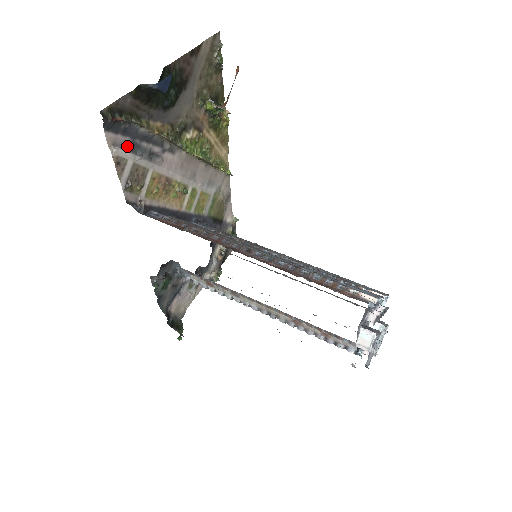
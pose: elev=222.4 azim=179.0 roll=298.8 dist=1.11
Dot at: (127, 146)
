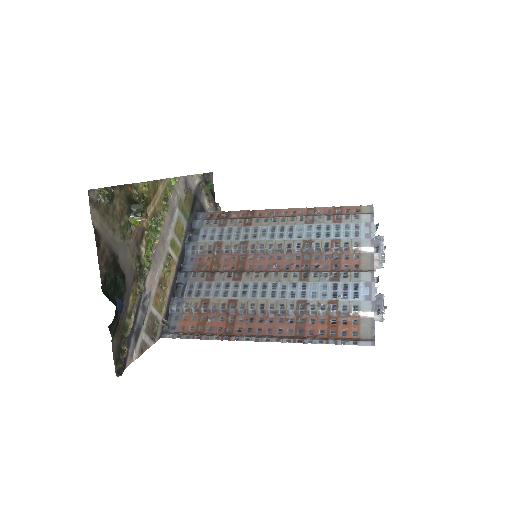
Dot at: (135, 340)
